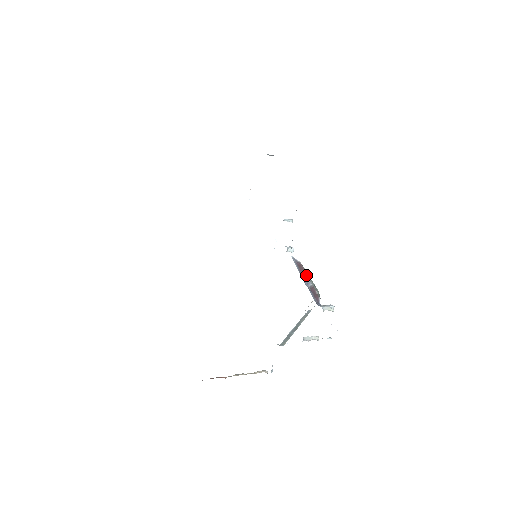
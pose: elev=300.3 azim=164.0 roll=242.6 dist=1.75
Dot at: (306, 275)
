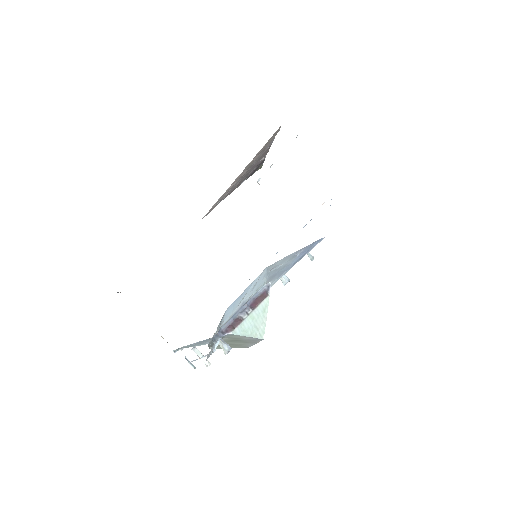
Dot at: (254, 307)
